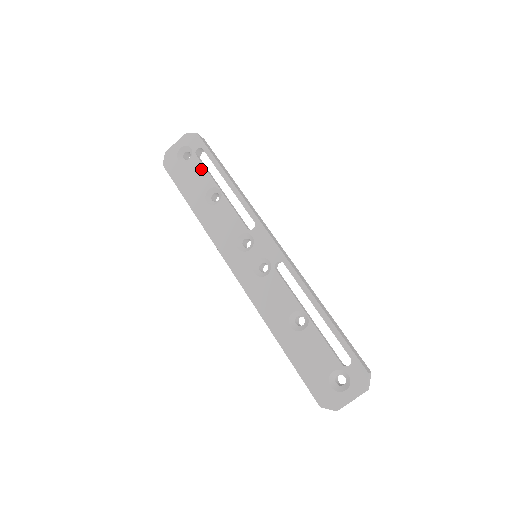
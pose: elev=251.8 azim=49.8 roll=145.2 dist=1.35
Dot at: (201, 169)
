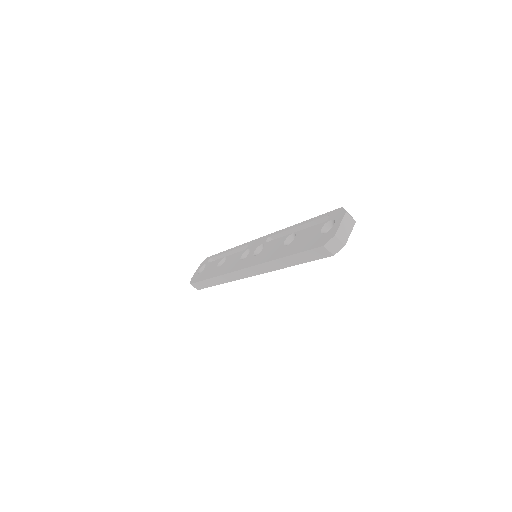
Dot at: (212, 263)
